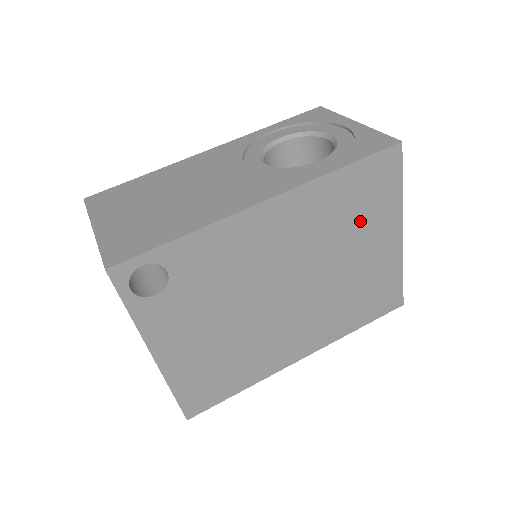
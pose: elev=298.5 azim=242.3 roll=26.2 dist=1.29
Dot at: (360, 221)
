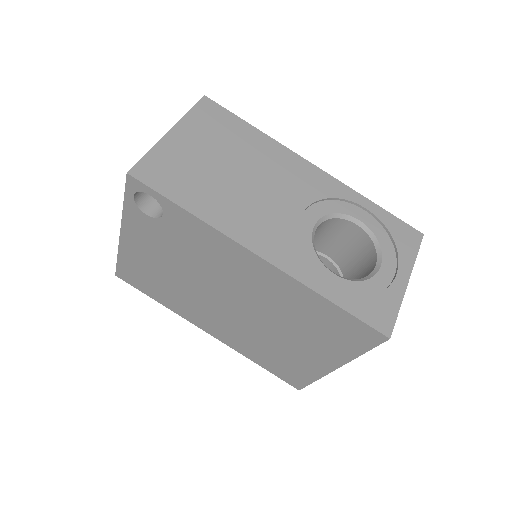
Dot at: (313, 332)
